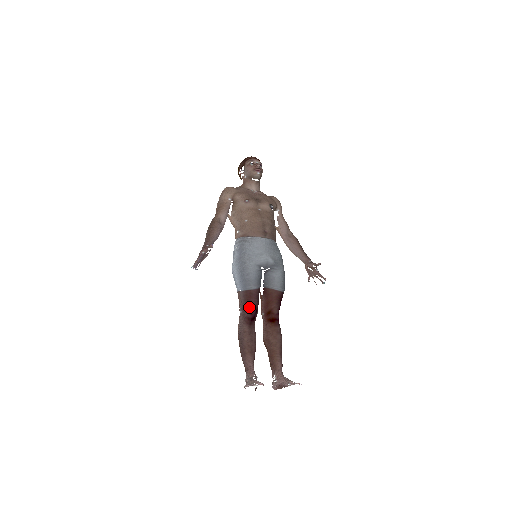
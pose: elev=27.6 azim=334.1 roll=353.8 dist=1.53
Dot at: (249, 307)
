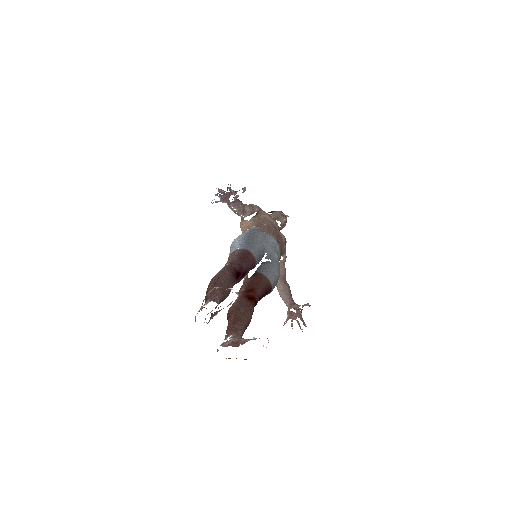
Dot at: (241, 262)
